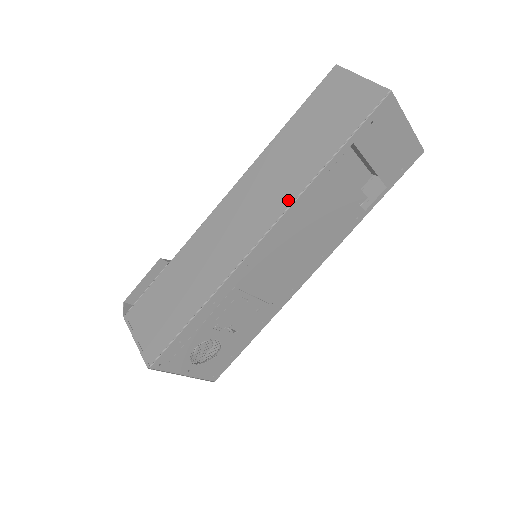
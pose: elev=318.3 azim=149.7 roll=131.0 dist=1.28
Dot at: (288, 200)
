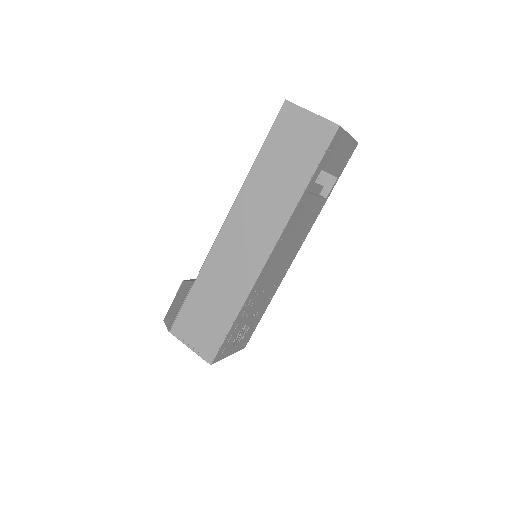
Dot at: (282, 222)
